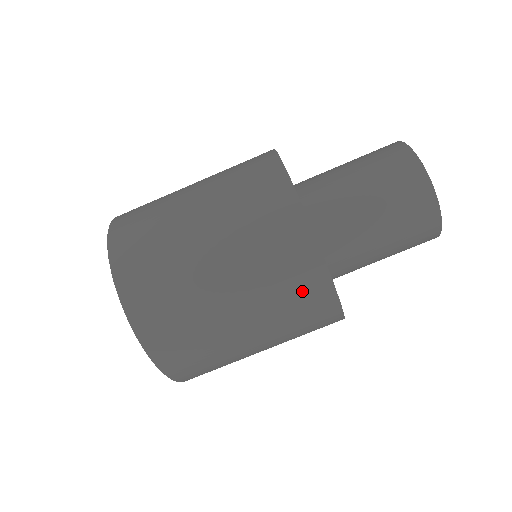
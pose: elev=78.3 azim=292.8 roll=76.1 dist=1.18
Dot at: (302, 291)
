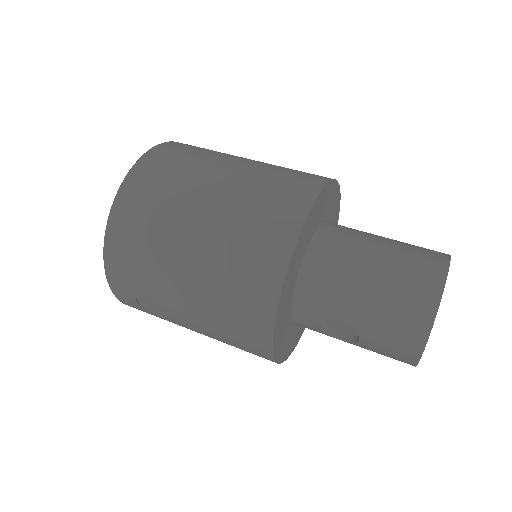
Dot at: (278, 204)
